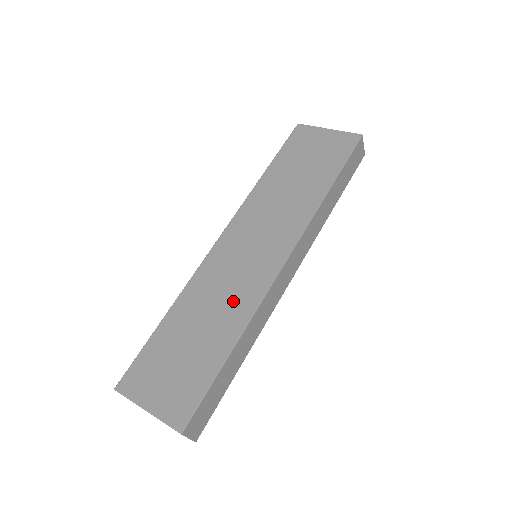
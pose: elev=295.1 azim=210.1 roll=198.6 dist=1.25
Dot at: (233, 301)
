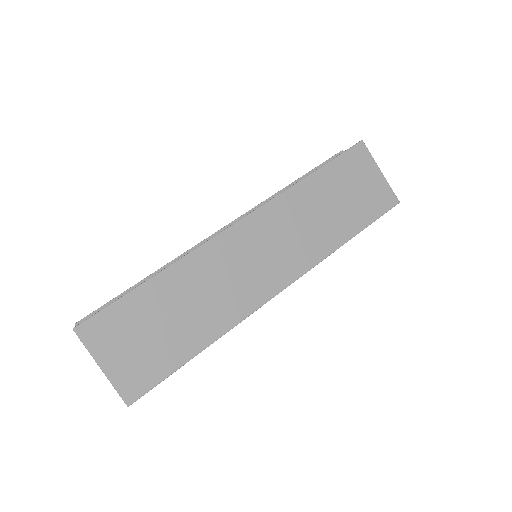
Dot at: (223, 302)
